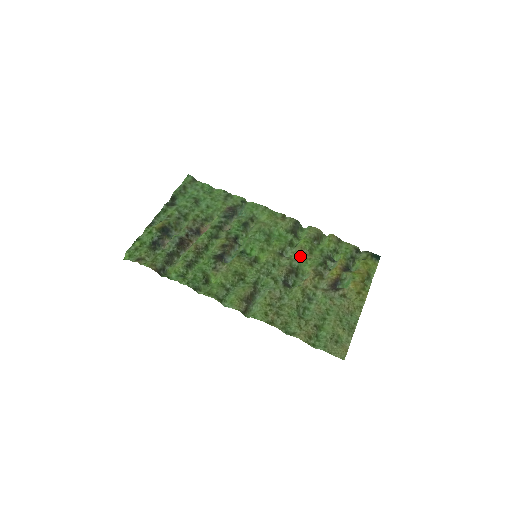
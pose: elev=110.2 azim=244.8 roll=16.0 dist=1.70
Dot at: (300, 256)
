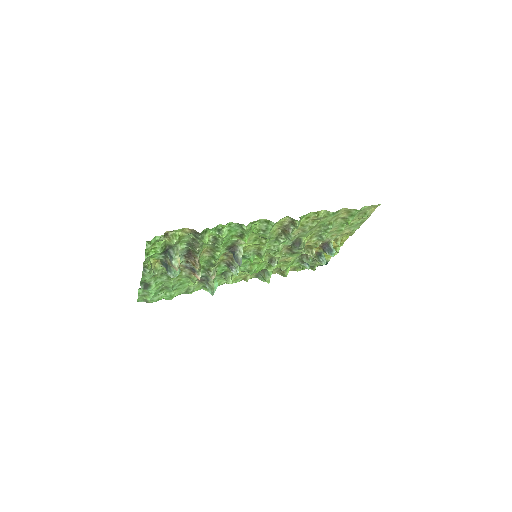
Dot at: (284, 258)
